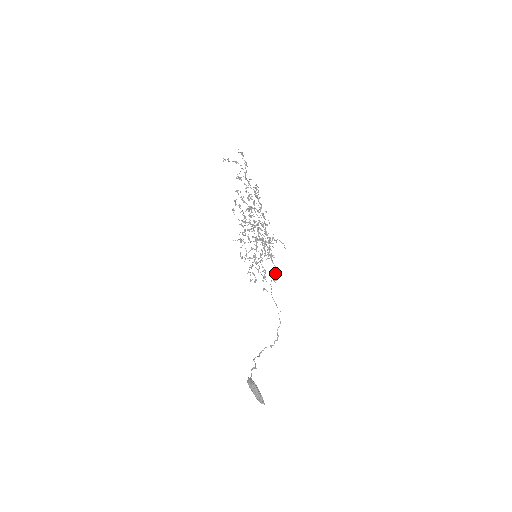
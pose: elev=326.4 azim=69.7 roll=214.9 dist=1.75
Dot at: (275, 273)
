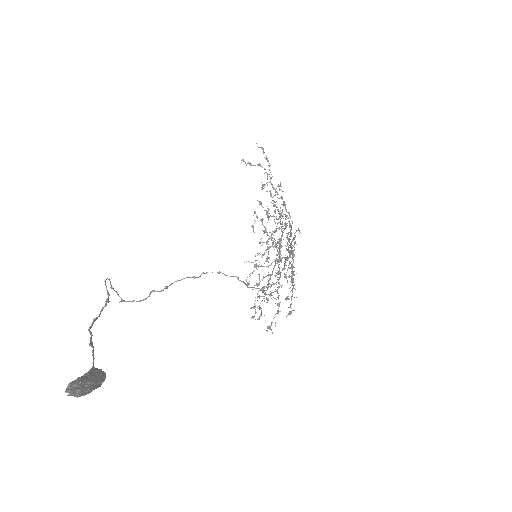
Dot at: (291, 296)
